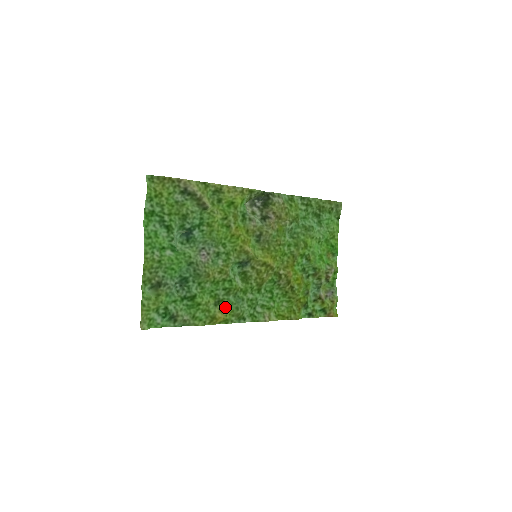
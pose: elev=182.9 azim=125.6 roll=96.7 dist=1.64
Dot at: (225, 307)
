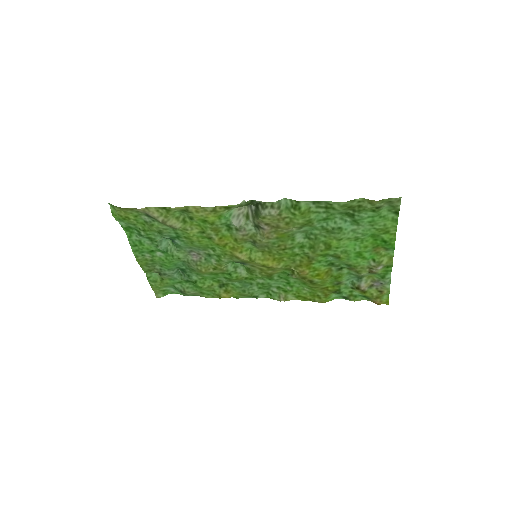
Dot at: (231, 289)
